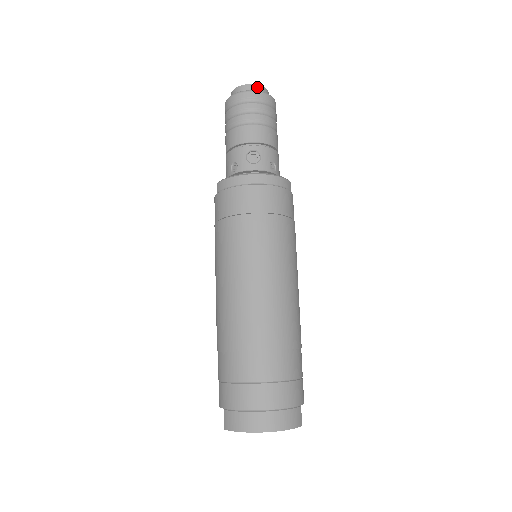
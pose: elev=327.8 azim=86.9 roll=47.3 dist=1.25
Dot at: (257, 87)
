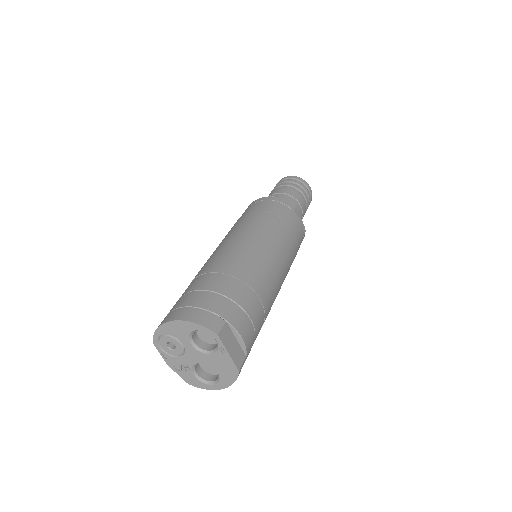
Dot at: occluded
